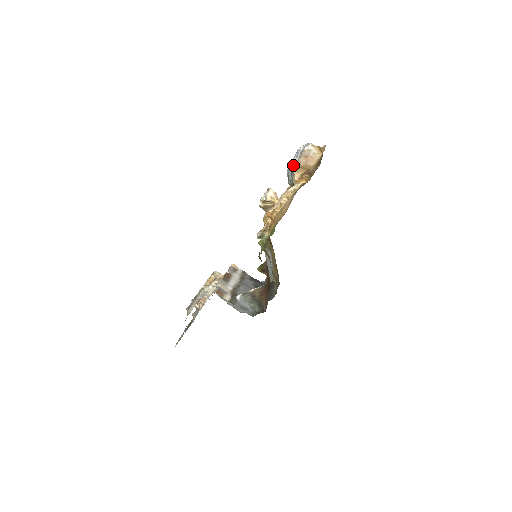
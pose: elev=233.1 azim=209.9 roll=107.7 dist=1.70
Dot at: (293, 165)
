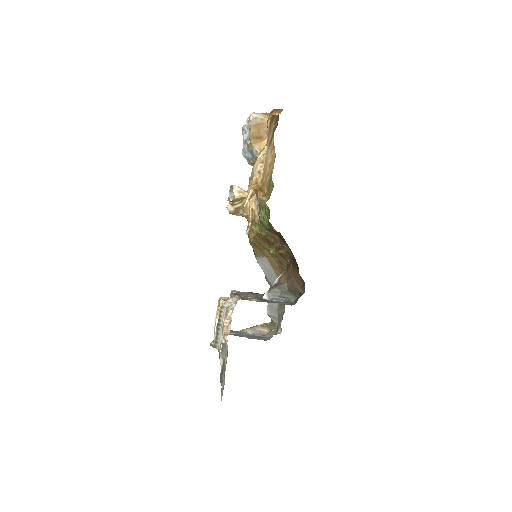
Dot at: (247, 140)
